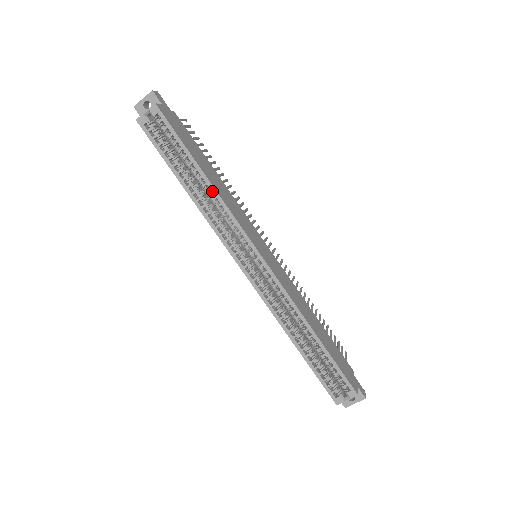
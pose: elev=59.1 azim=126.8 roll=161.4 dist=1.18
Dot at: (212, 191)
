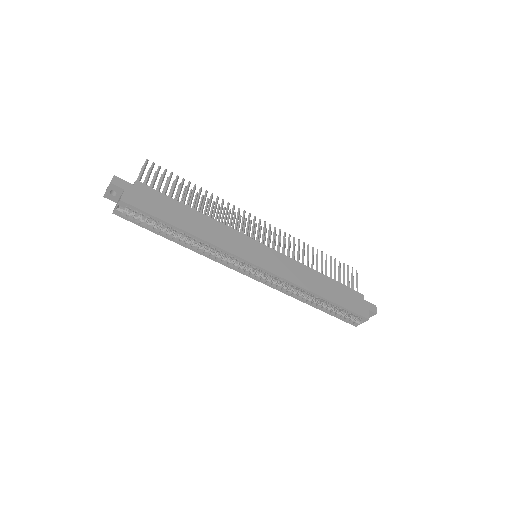
Dot at: (199, 240)
